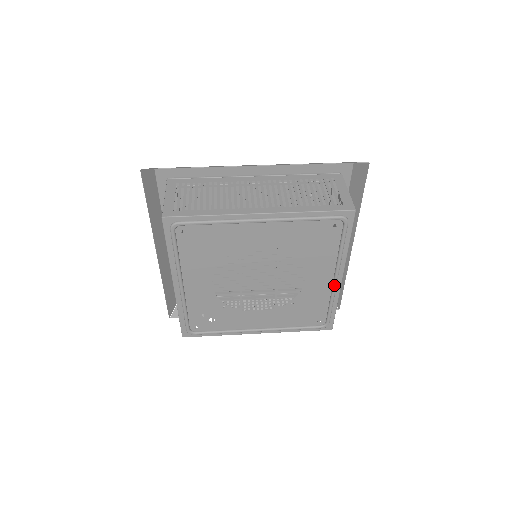
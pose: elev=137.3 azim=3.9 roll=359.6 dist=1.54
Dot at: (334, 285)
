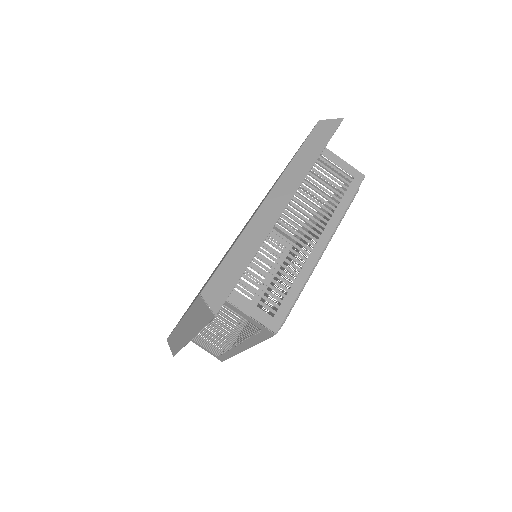
Dot at: (327, 245)
